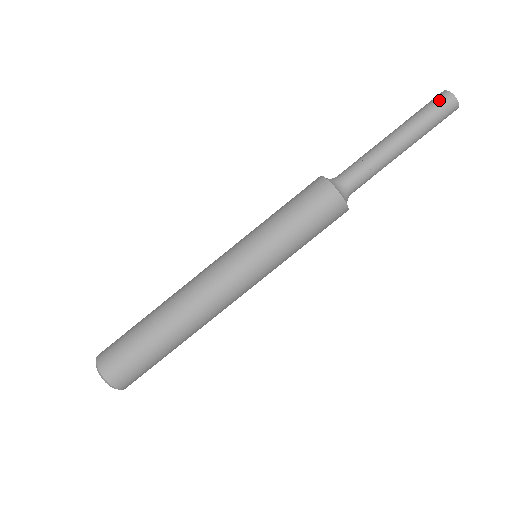
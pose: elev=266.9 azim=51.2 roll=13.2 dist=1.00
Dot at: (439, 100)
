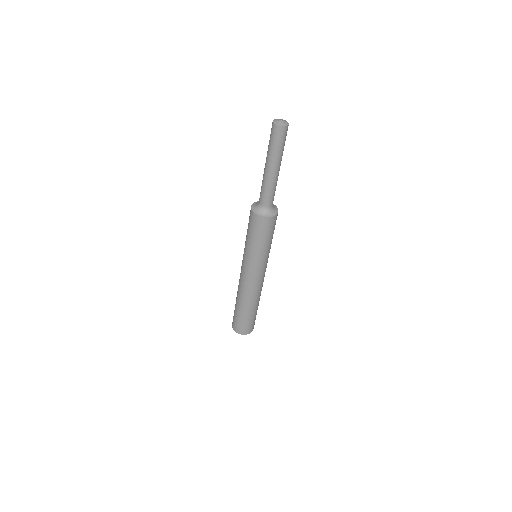
Dot at: (280, 135)
